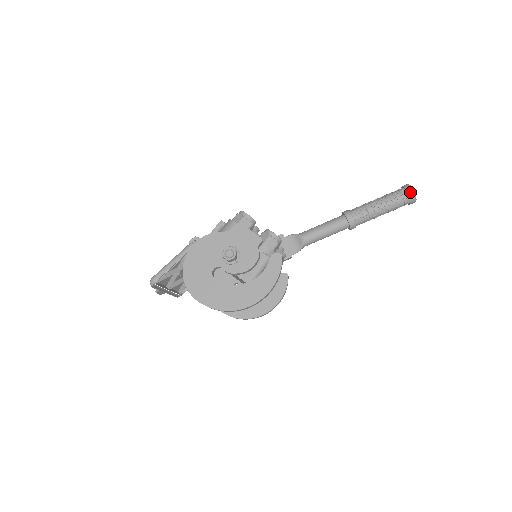
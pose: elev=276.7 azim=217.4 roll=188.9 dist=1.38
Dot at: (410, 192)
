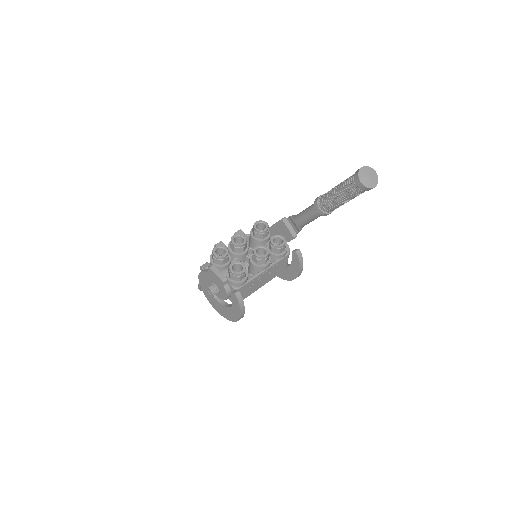
Dot at: (358, 185)
